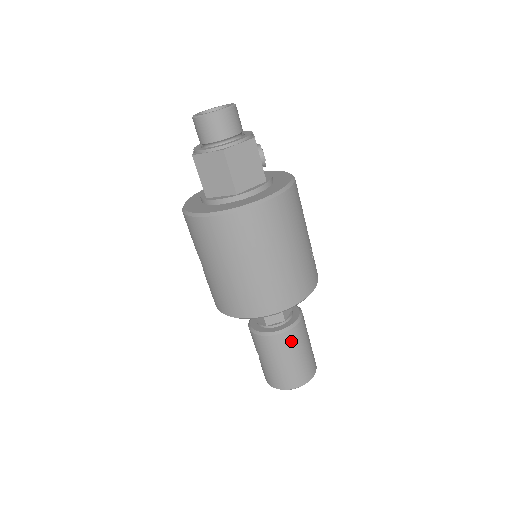
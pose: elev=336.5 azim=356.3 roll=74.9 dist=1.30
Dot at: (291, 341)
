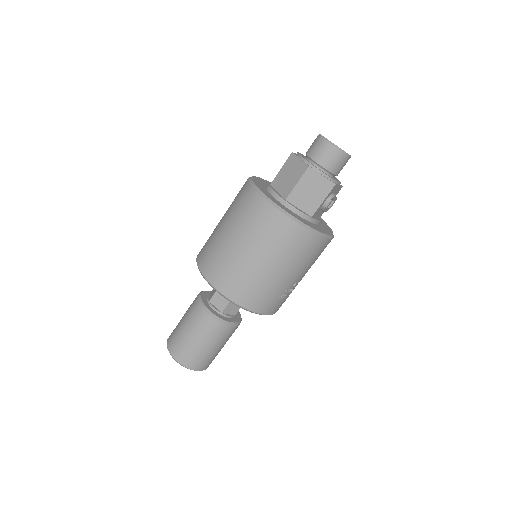
Dot at: (209, 327)
